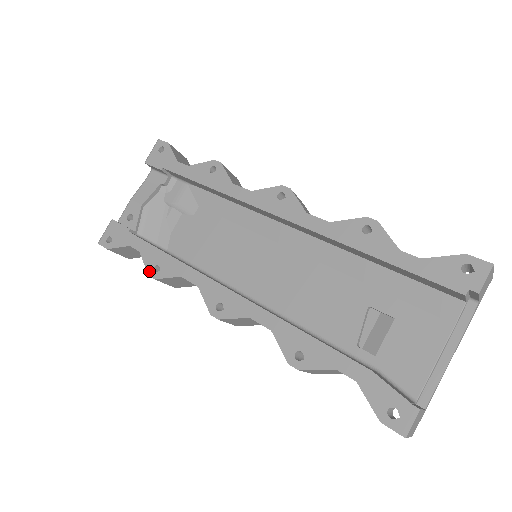
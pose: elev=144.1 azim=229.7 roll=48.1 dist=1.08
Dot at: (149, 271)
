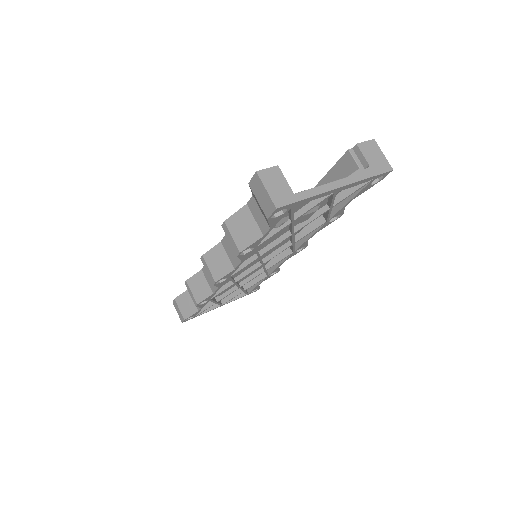
Dot at: occluded
